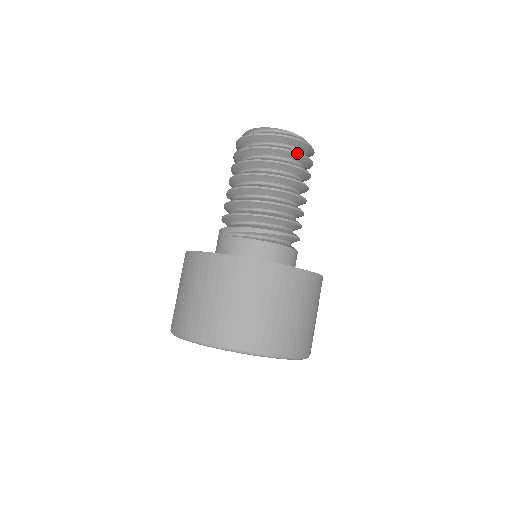
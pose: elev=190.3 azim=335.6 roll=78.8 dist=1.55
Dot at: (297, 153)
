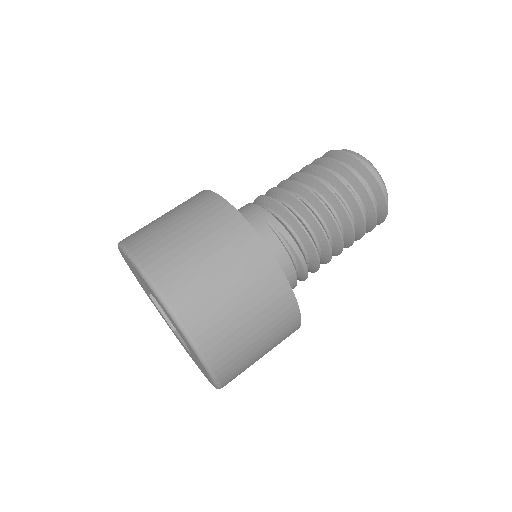
Dot at: (375, 225)
